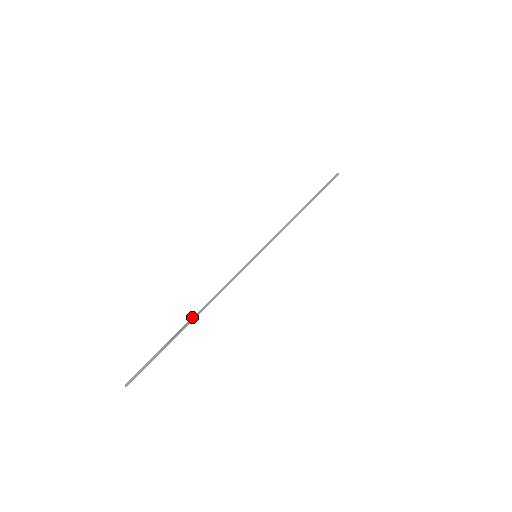
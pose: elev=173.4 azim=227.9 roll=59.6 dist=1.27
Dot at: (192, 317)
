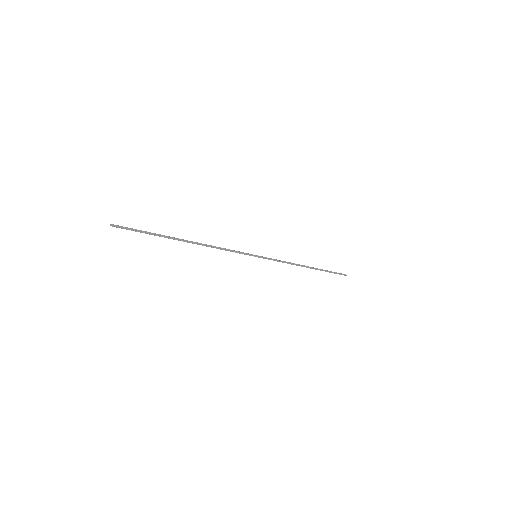
Dot at: (186, 240)
